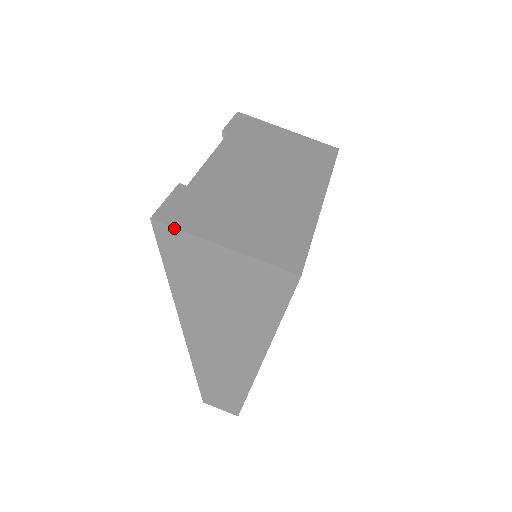
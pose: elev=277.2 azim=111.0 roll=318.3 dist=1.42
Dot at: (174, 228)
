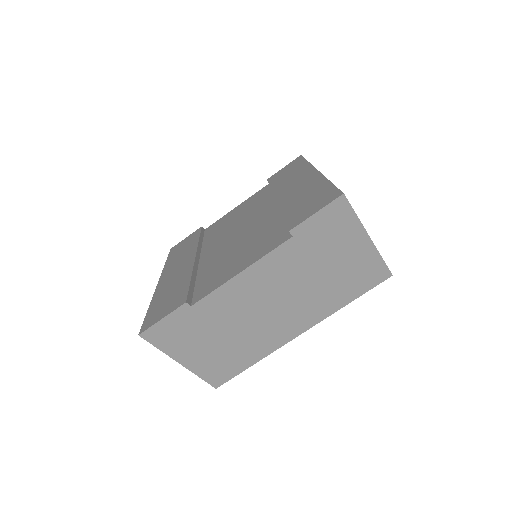
Dot at: (153, 345)
